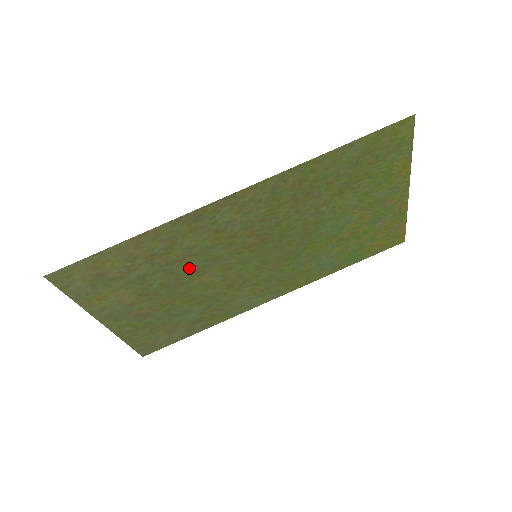
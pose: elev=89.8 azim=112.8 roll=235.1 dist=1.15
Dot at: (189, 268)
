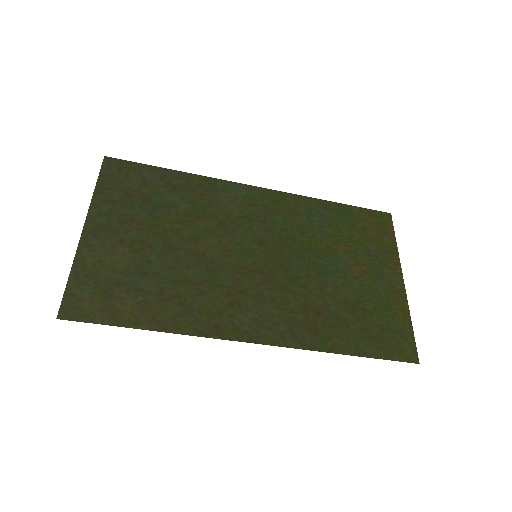
Dot at: (192, 267)
